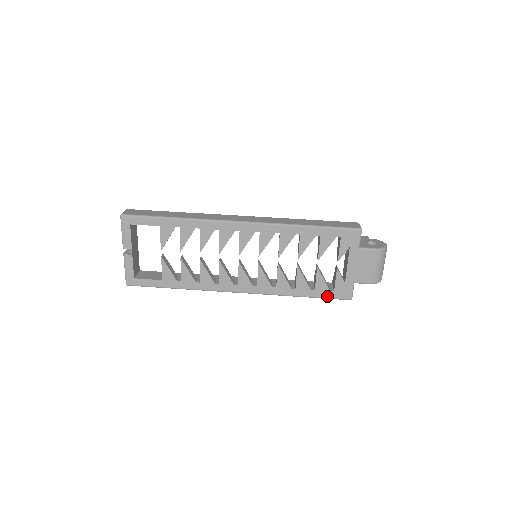
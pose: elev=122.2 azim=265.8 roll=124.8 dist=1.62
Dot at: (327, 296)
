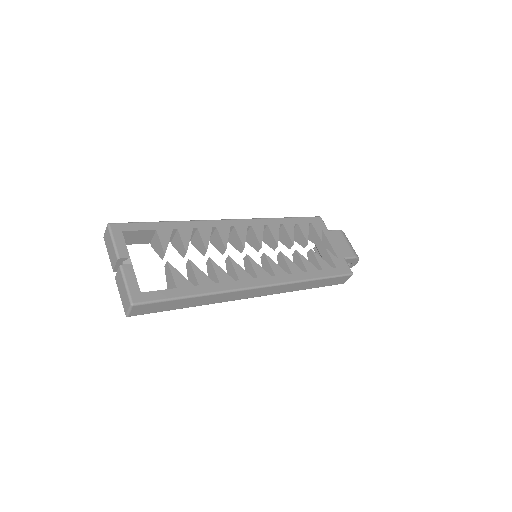
Dot at: (334, 274)
